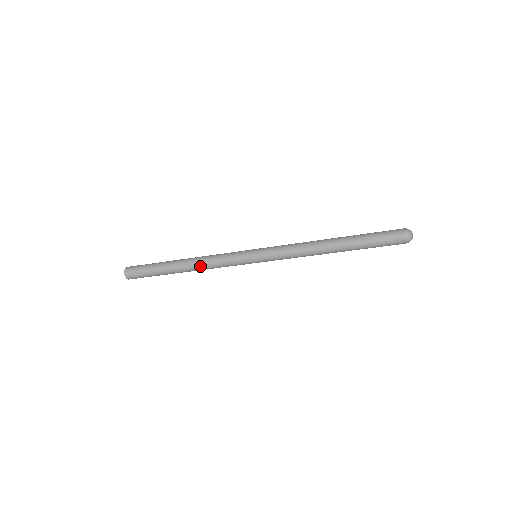
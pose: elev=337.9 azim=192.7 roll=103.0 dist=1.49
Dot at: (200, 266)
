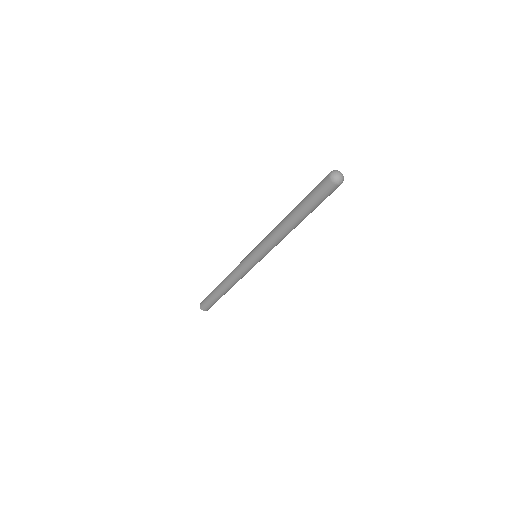
Dot at: occluded
